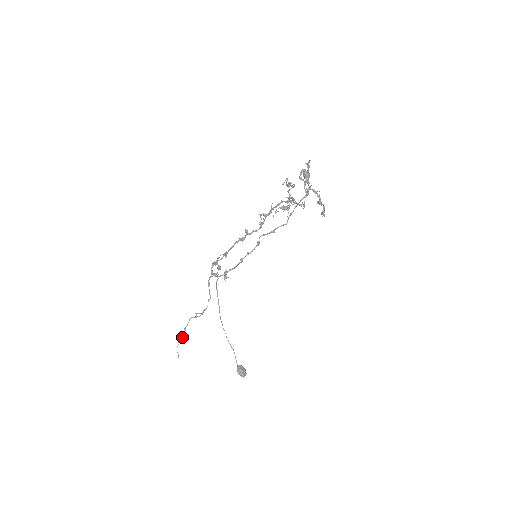
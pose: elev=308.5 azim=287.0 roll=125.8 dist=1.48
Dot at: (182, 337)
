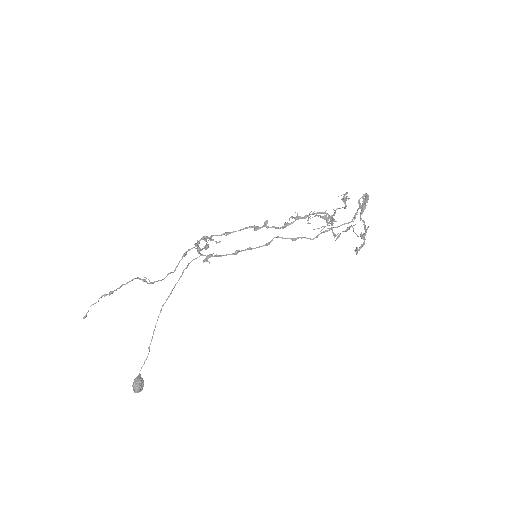
Dot at: (110, 293)
